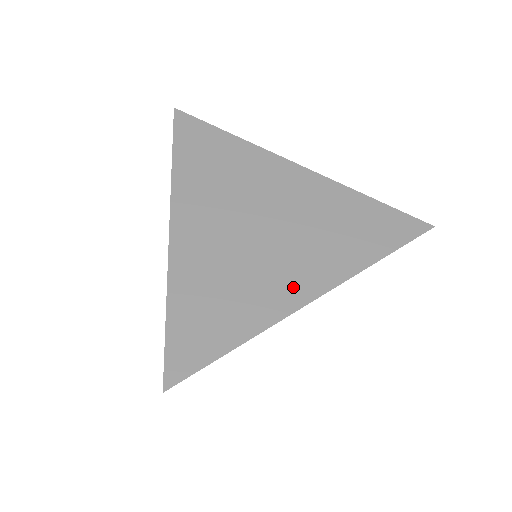
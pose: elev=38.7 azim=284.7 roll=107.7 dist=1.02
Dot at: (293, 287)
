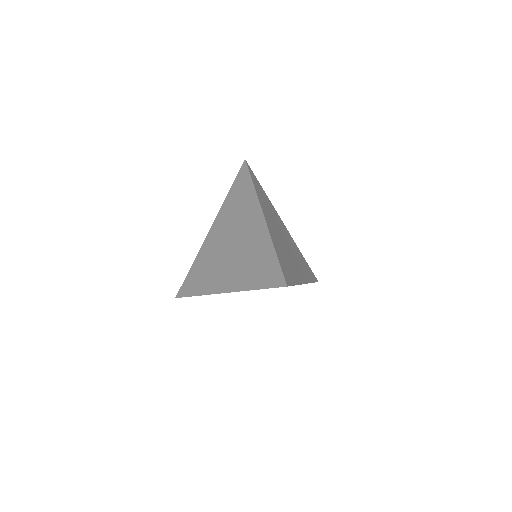
Dot at: (300, 274)
